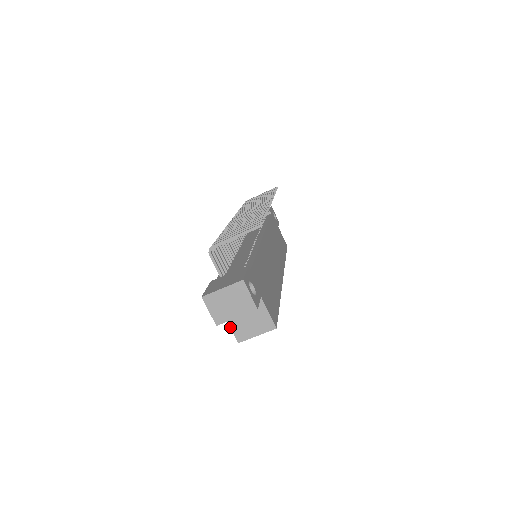
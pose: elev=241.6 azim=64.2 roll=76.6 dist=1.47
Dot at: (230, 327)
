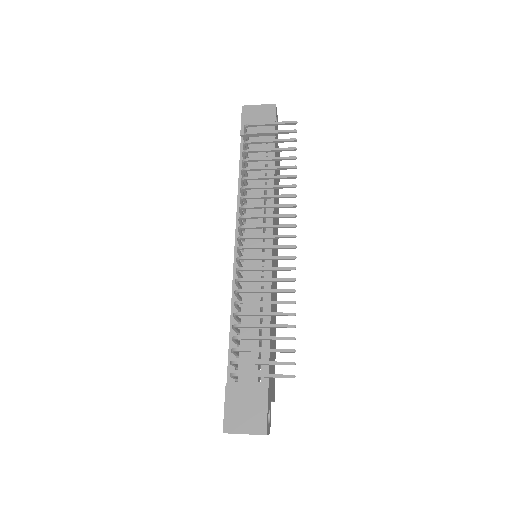
Dot at: occluded
